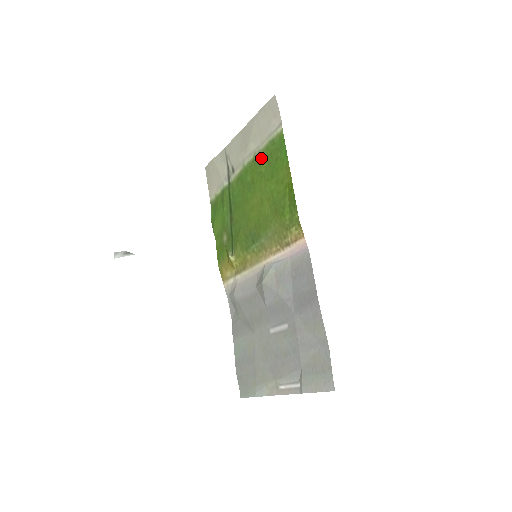
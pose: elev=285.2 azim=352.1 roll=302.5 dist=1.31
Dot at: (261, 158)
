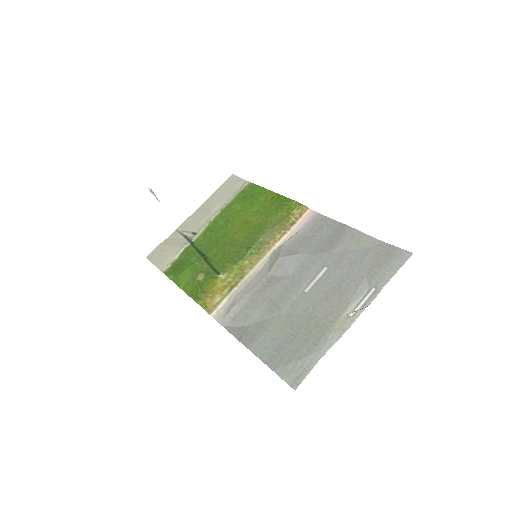
Dot at: (233, 205)
